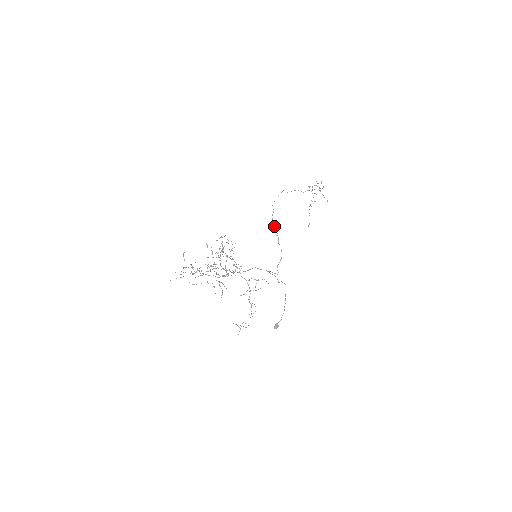
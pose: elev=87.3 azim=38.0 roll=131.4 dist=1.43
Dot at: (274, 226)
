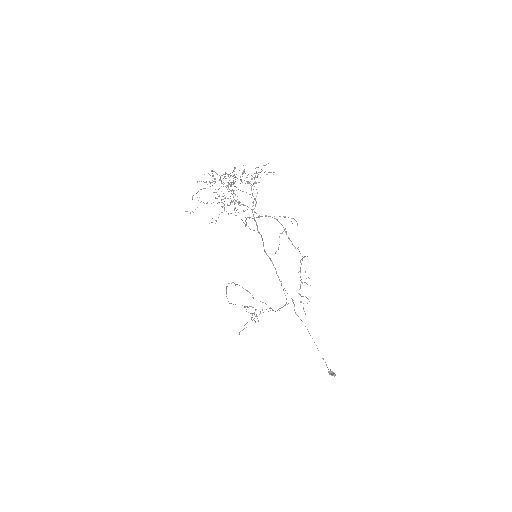
Dot at: occluded
